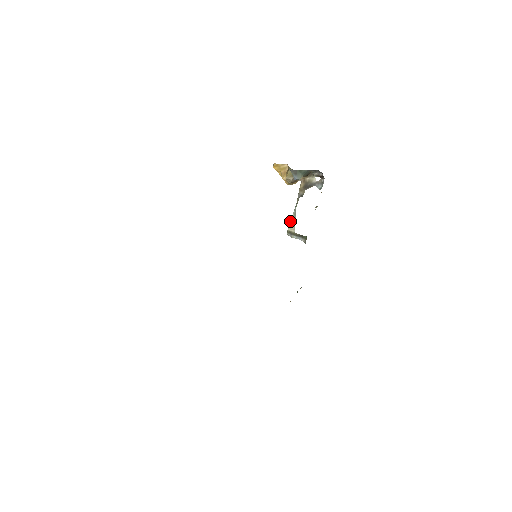
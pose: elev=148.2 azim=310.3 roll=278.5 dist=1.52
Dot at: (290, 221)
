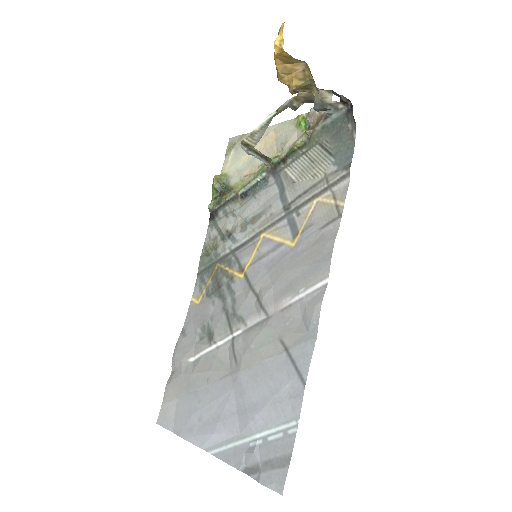
Dot at: (254, 131)
